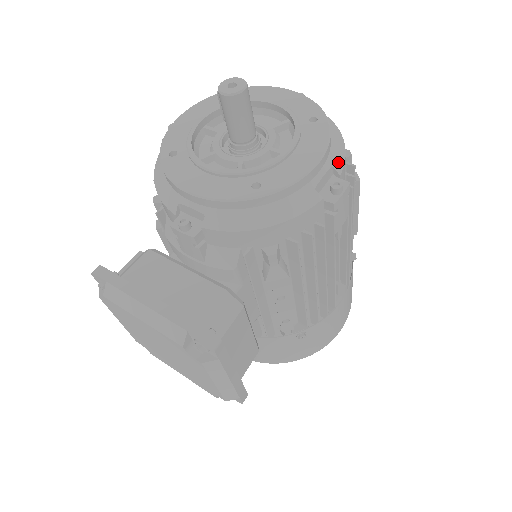
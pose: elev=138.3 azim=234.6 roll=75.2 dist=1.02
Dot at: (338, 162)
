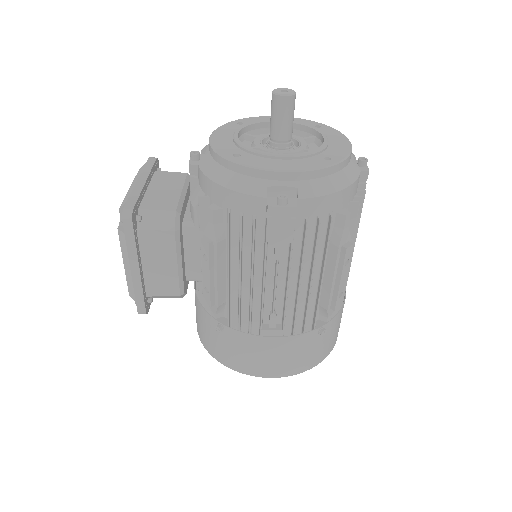
Dot at: (307, 191)
